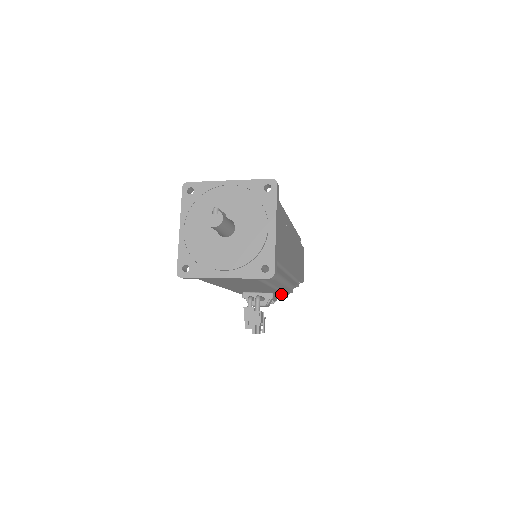
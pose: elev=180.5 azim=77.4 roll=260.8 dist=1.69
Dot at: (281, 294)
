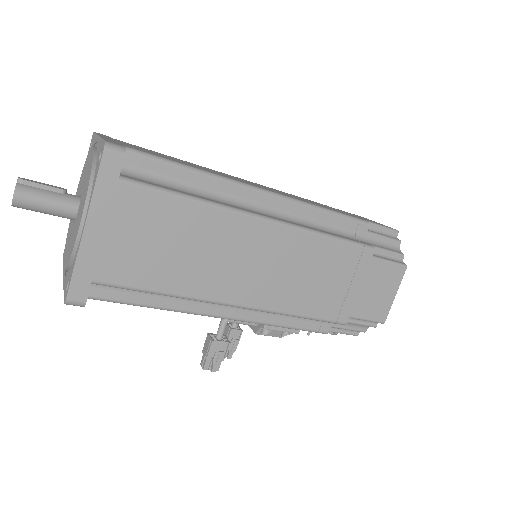
Dot at: occluded
